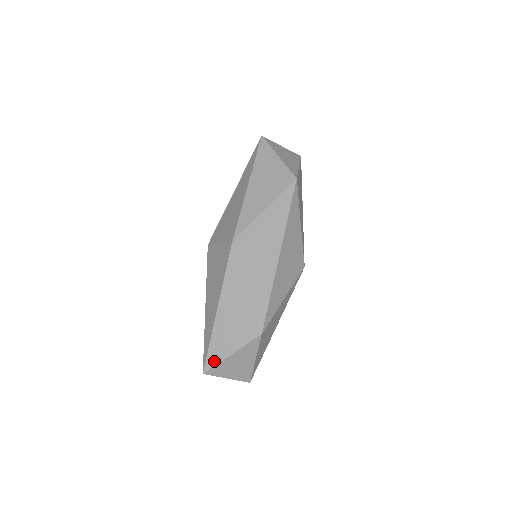
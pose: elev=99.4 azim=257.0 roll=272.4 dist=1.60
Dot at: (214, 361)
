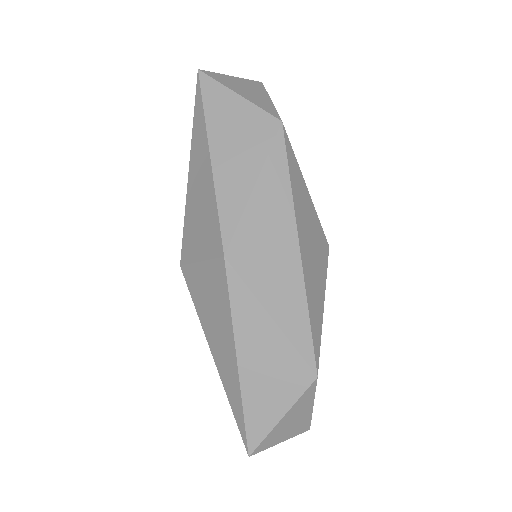
Dot at: (259, 435)
